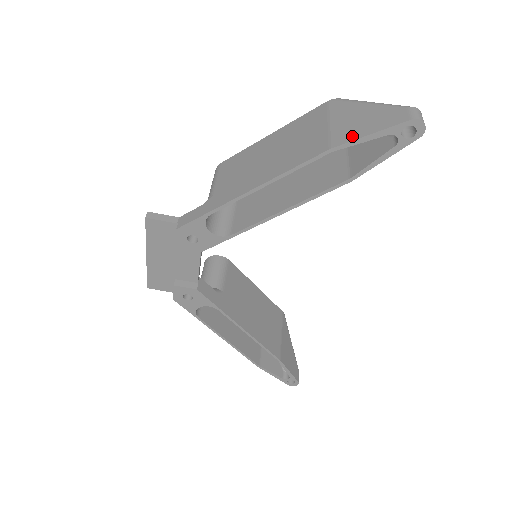
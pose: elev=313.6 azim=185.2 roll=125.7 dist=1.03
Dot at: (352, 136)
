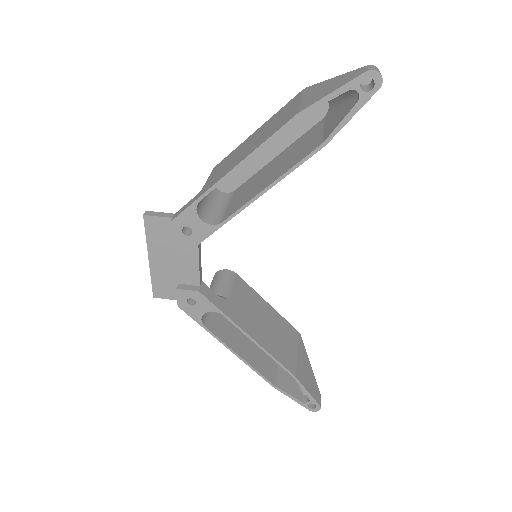
Dot at: (317, 99)
